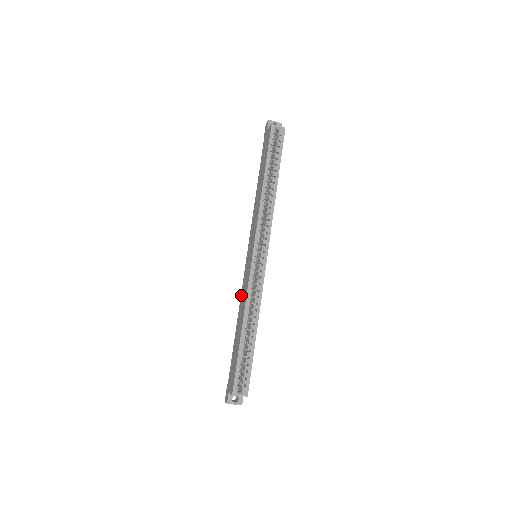
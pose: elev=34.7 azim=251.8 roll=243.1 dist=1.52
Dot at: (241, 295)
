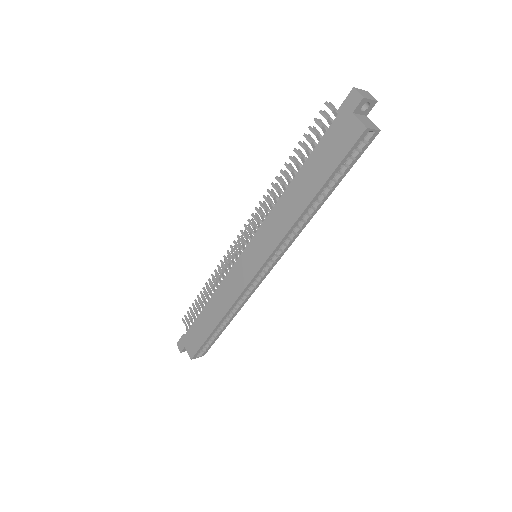
Dot at: (223, 283)
